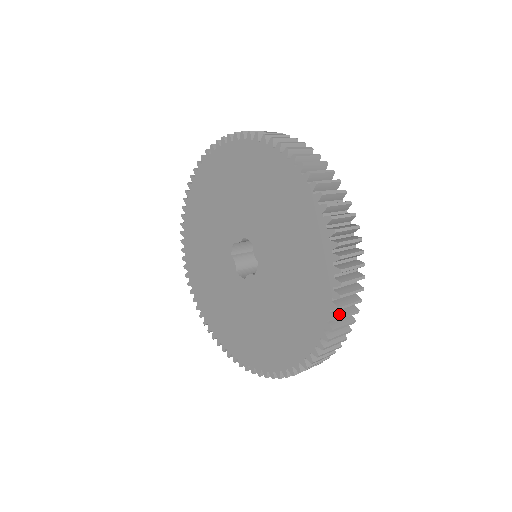
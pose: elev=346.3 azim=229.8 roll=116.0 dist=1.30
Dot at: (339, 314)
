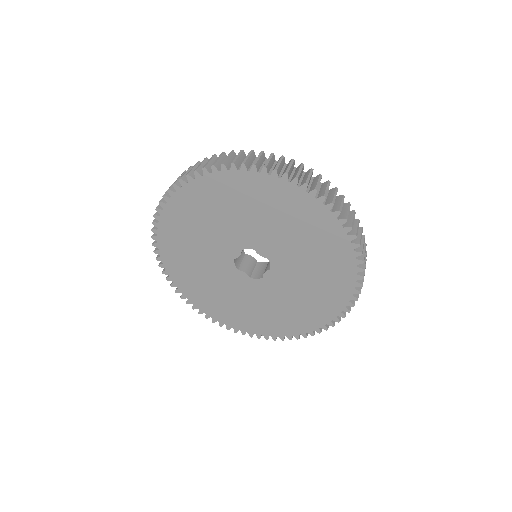
Dot at: (360, 248)
